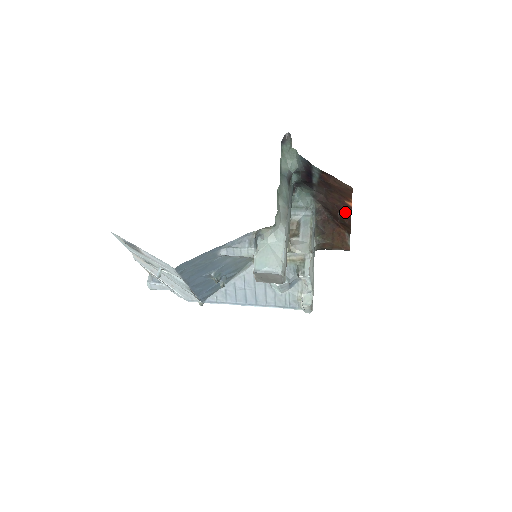
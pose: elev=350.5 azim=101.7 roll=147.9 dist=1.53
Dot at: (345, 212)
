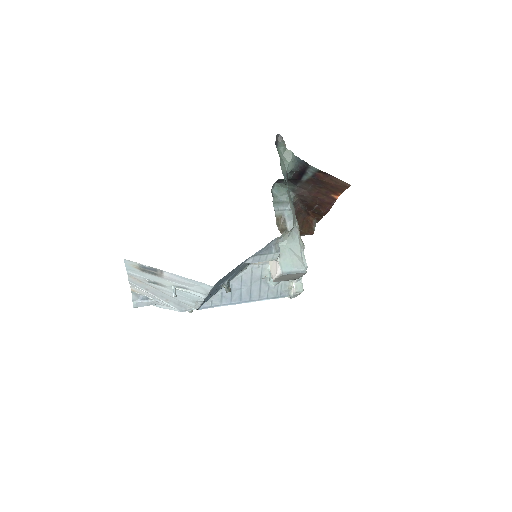
Dot at: (326, 204)
